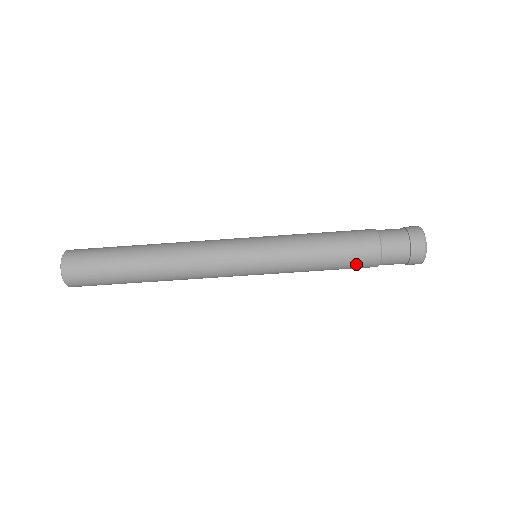
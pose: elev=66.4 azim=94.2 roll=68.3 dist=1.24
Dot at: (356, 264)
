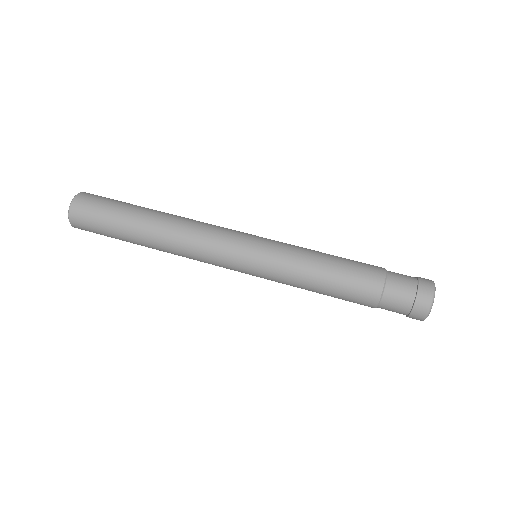
Dot at: (358, 277)
